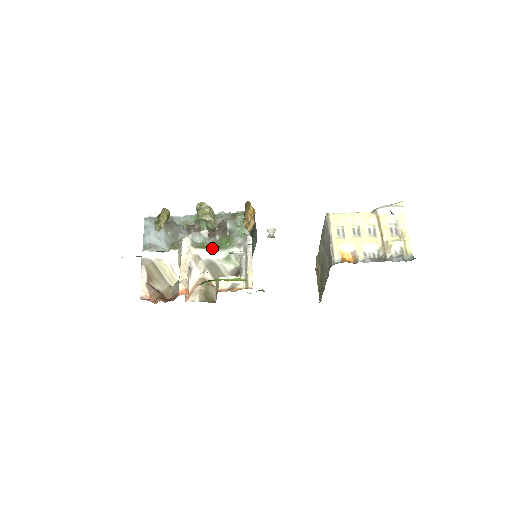
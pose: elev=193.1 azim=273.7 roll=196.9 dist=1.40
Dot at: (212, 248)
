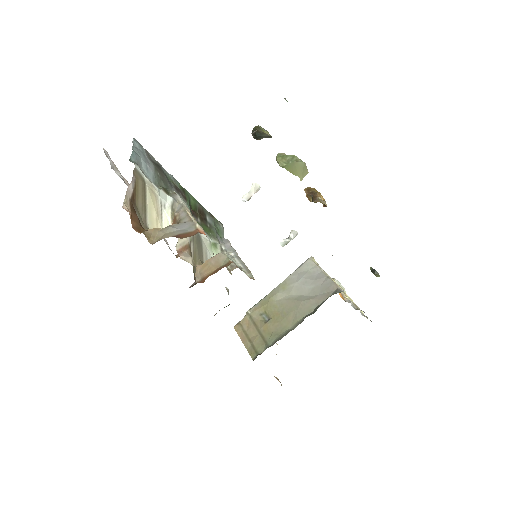
Dot at: occluded
